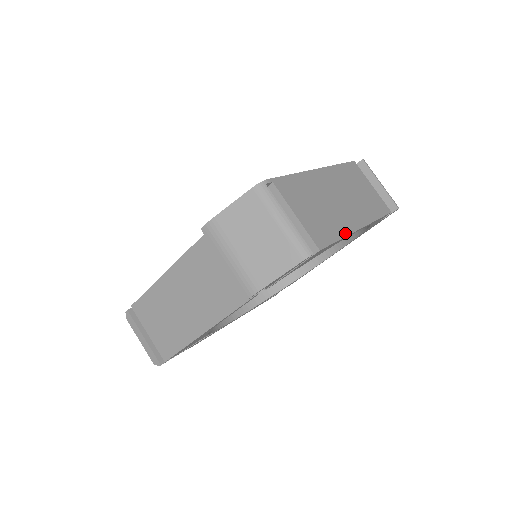
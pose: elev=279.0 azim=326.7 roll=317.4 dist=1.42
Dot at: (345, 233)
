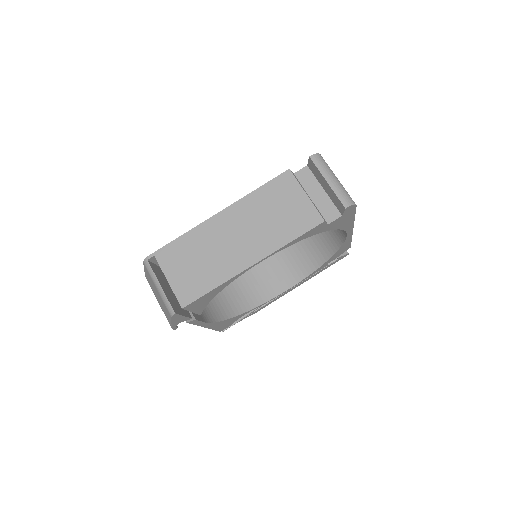
Dot at: (224, 280)
